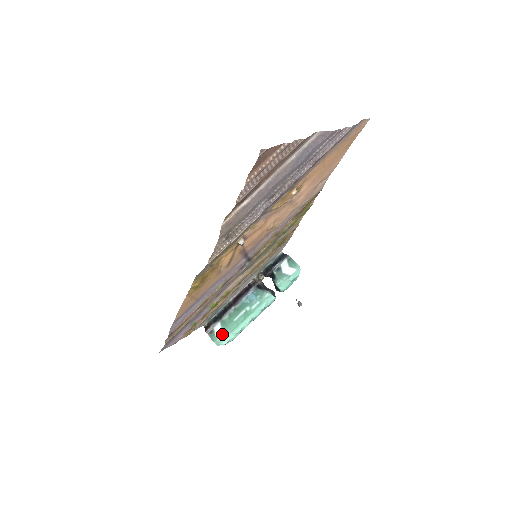
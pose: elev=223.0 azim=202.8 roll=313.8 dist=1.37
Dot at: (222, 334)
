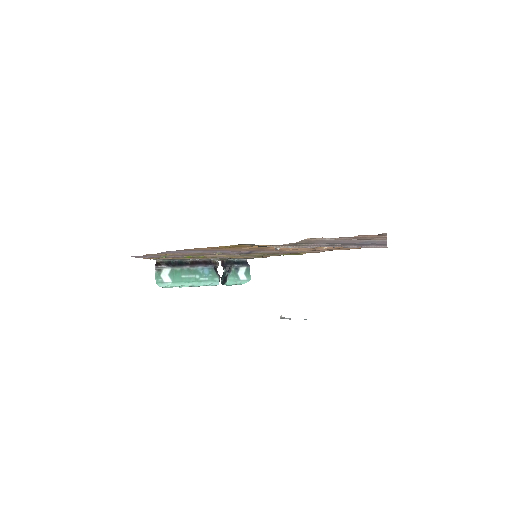
Dot at: (166, 278)
